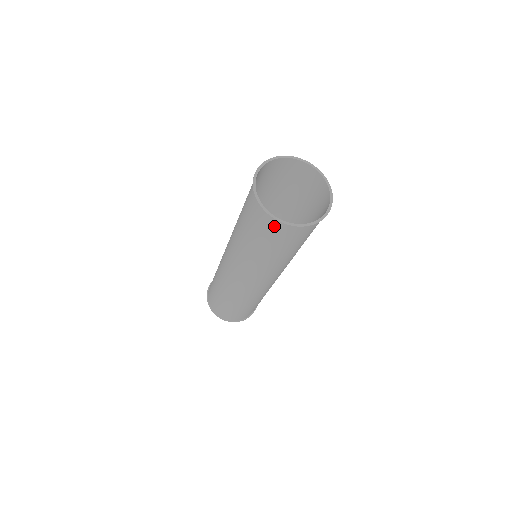
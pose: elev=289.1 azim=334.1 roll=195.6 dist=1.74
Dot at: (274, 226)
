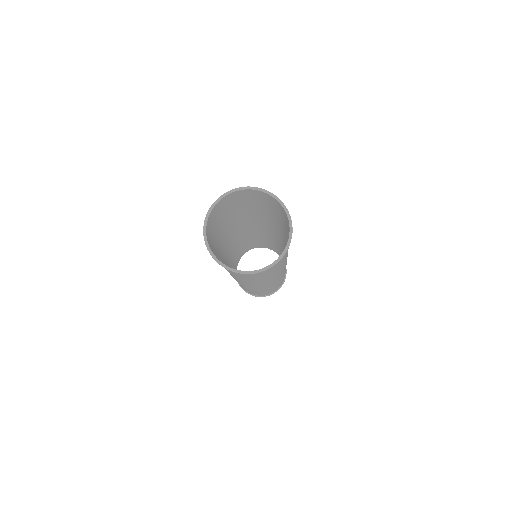
Dot at: occluded
